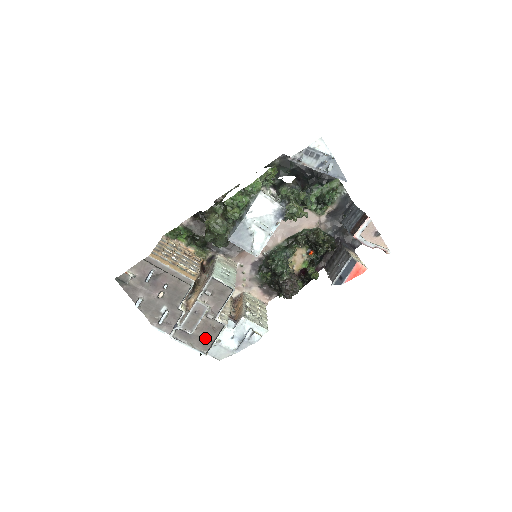
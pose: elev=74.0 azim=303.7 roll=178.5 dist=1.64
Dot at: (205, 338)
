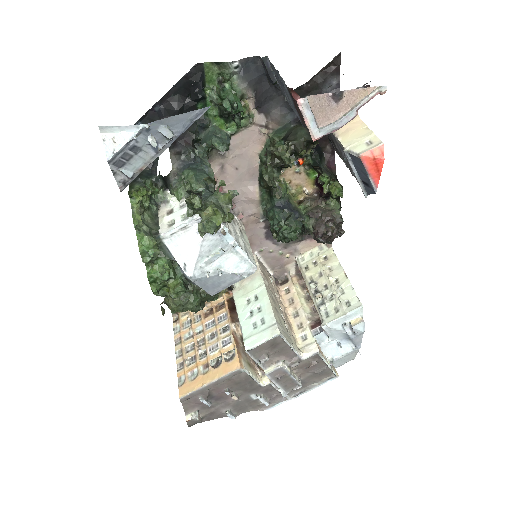
Dot at: (317, 373)
